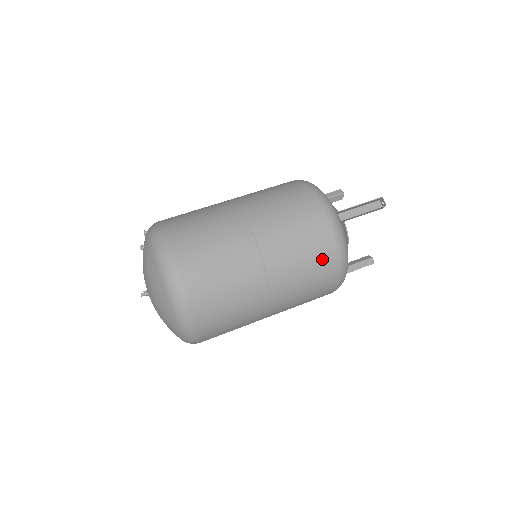
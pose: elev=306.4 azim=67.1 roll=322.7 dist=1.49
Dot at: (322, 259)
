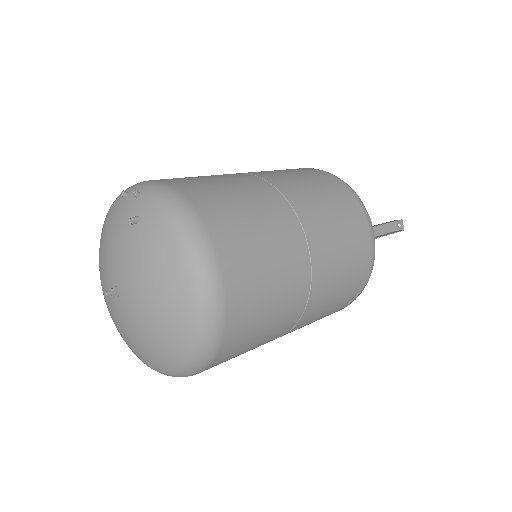
Dot at: (355, 284)
